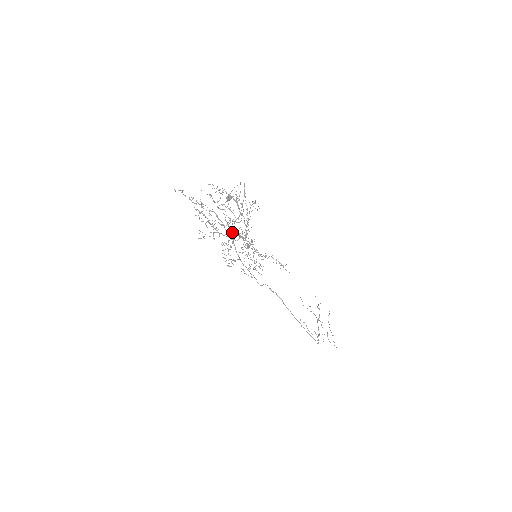
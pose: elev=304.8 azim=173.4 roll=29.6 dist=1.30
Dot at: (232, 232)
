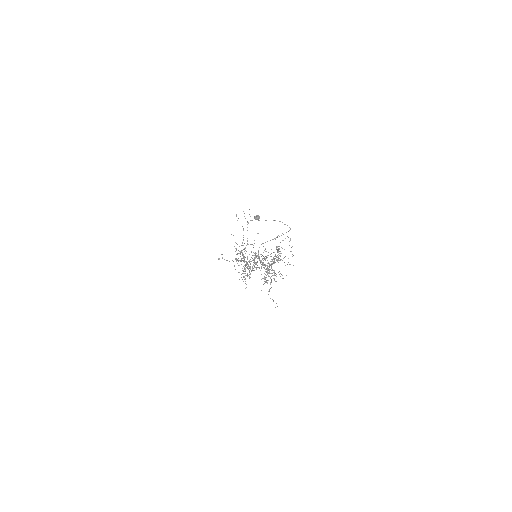
Dot at: (255, 258)
